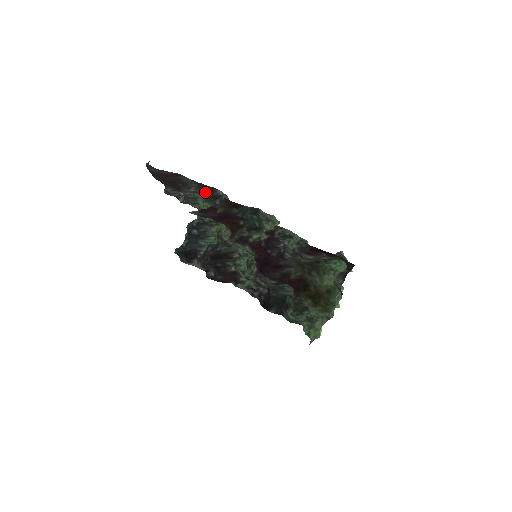
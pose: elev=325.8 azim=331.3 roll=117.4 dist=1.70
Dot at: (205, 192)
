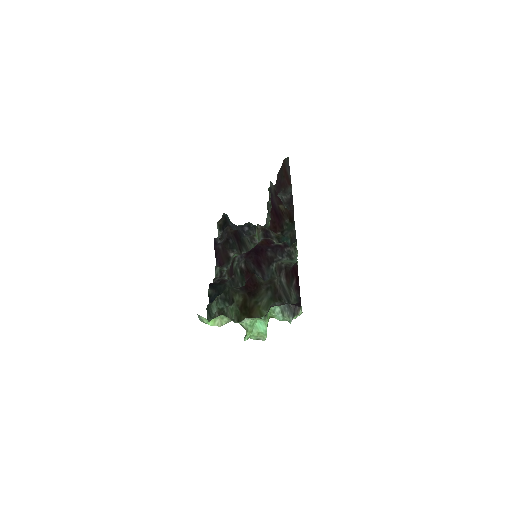
Dot at: (287, 206)
